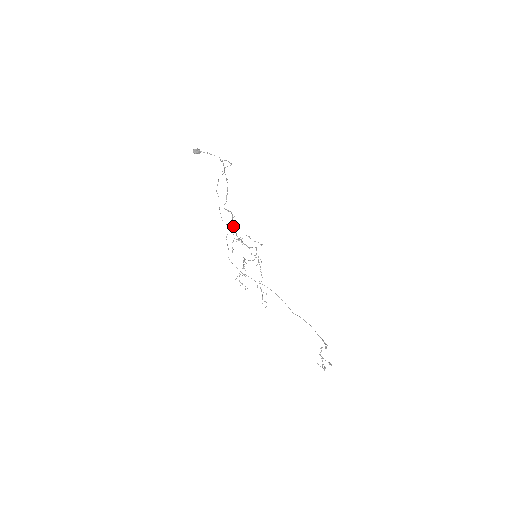
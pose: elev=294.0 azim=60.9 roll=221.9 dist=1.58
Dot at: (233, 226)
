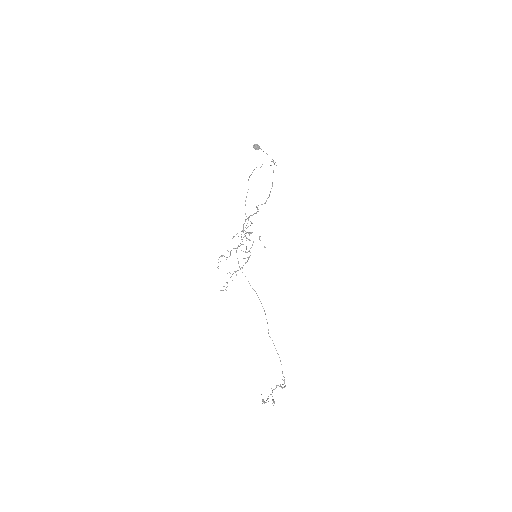
Dot at: (248, 218)
